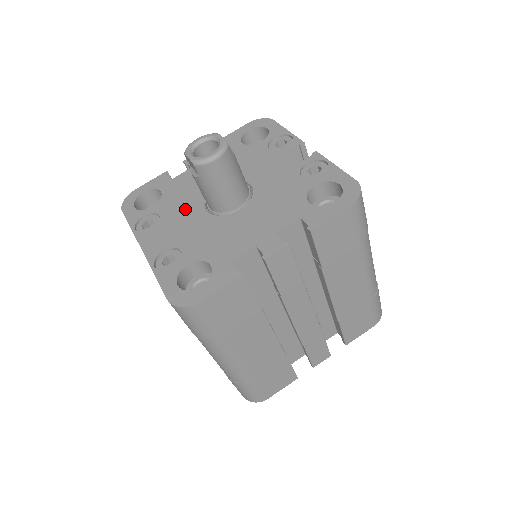
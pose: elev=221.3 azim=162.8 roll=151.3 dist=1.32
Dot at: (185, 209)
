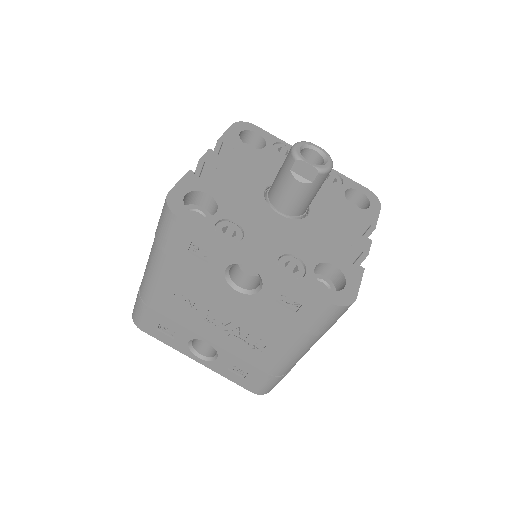
Dot at: (258, 214)
